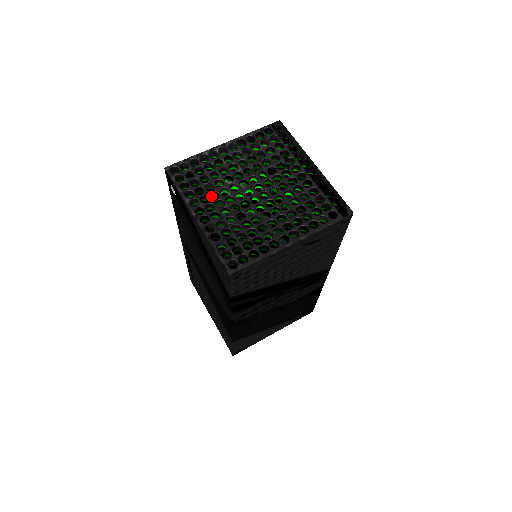
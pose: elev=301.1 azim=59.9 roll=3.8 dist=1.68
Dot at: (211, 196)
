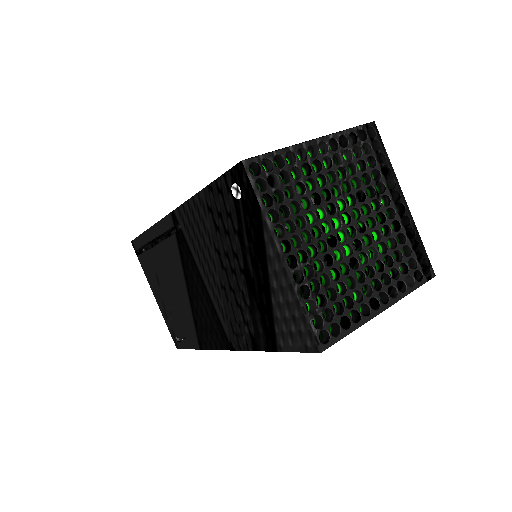
Dot at: occluded
